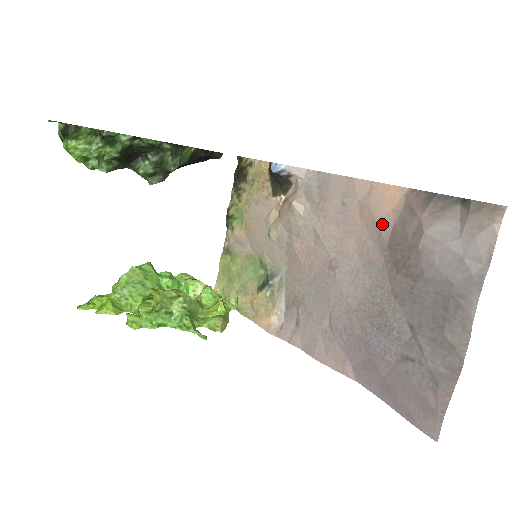
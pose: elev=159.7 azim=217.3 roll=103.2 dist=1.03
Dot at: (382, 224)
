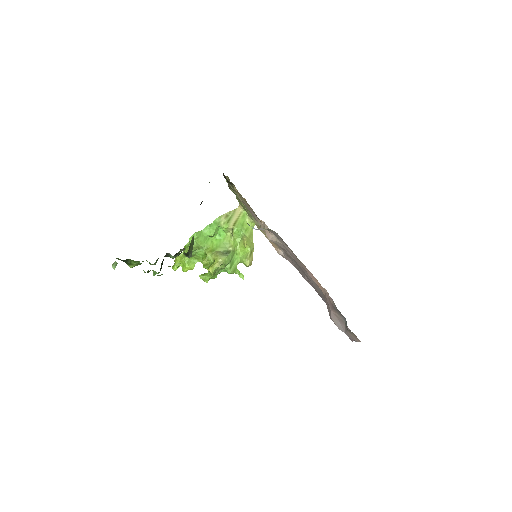
Dot at: occluded
